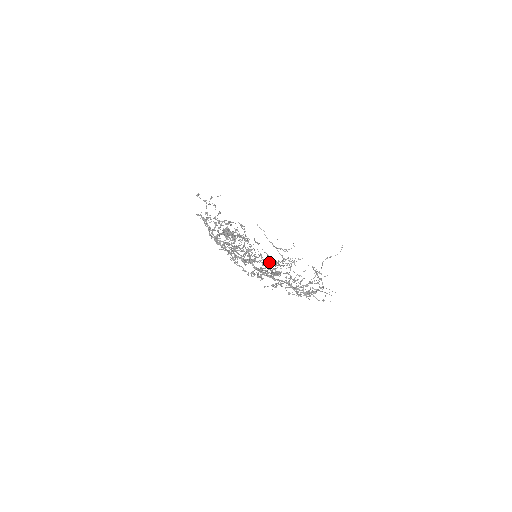
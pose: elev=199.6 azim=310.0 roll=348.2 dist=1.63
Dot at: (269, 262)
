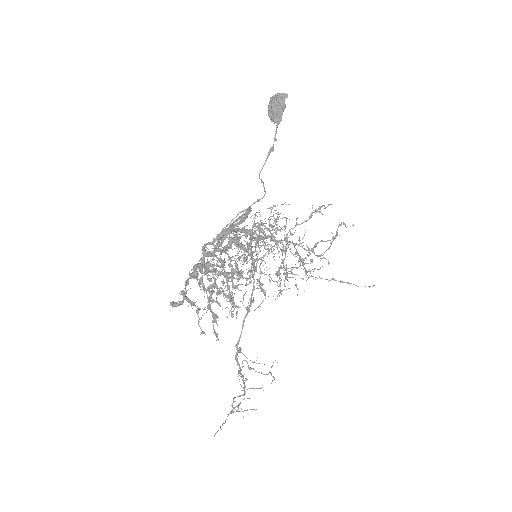
Dot at: (275, 244)
